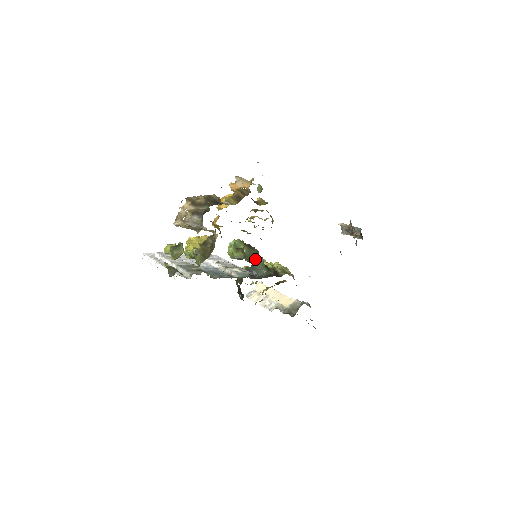
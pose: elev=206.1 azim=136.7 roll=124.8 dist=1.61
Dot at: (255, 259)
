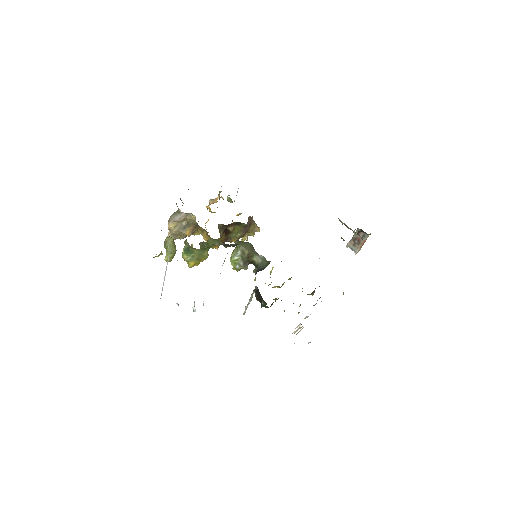
Dot at: (252, 251)
